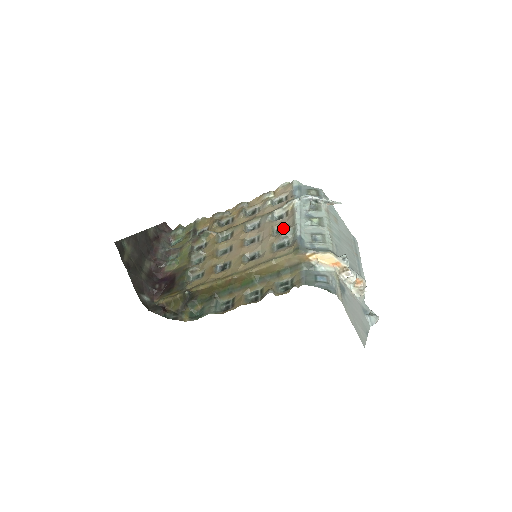
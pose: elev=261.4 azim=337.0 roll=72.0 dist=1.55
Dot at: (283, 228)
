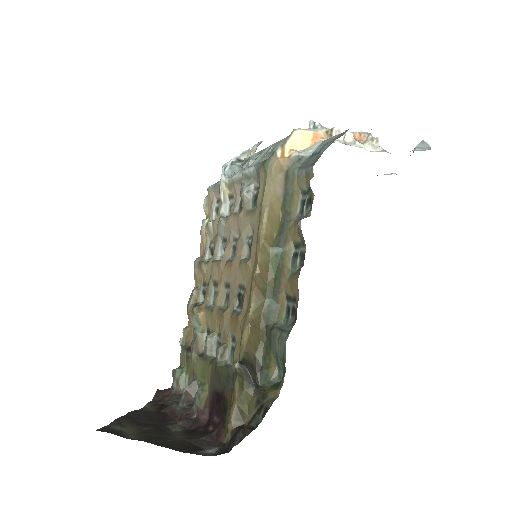
Dot at: (241, 201)
